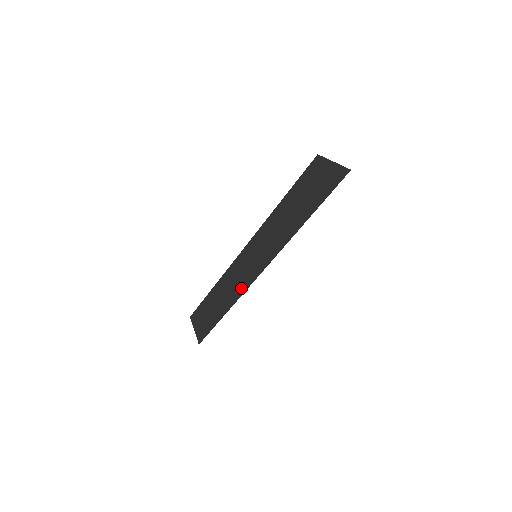
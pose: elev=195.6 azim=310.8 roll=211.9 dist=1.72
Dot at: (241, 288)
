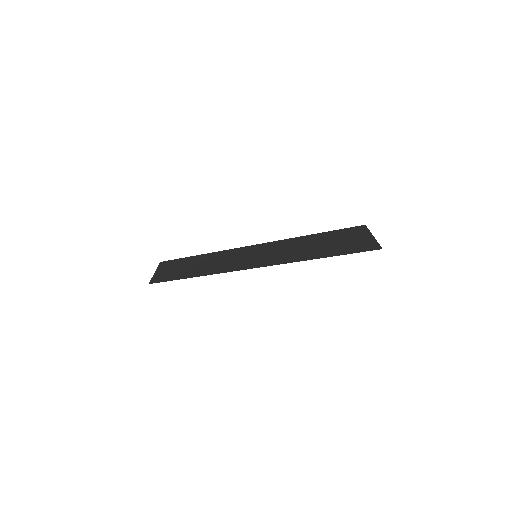
Dot at: (223, 268)
